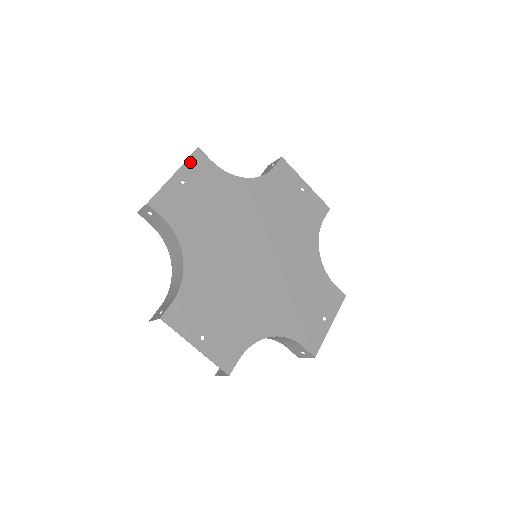
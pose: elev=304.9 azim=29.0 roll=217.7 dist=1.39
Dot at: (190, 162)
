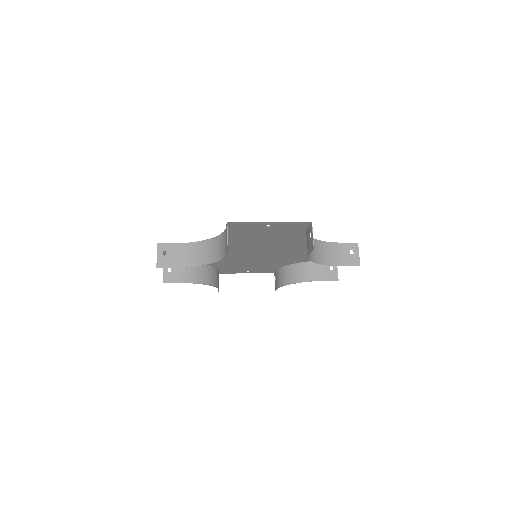
Dot at: (262, 272)
